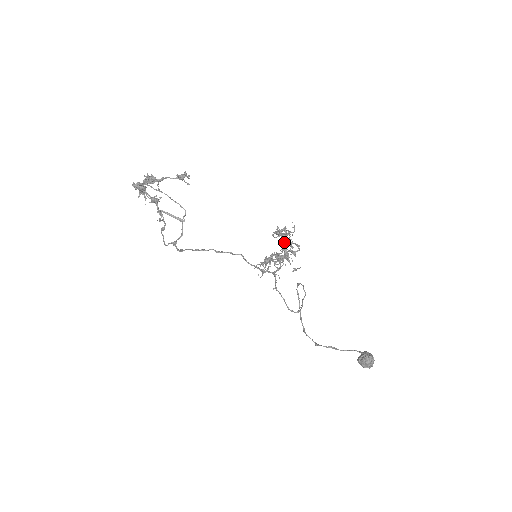
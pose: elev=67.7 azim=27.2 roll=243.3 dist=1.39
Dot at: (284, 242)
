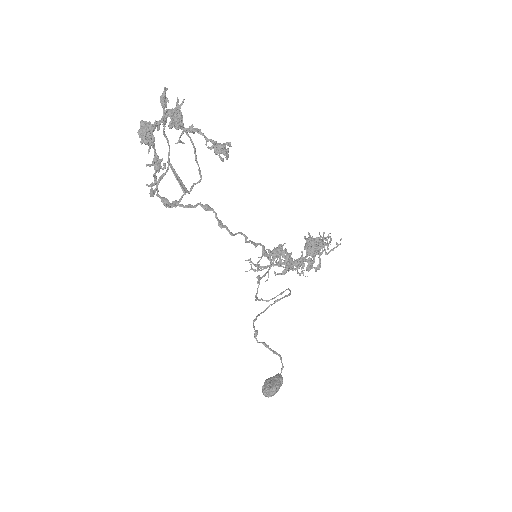
Dot at: (308, 253)
